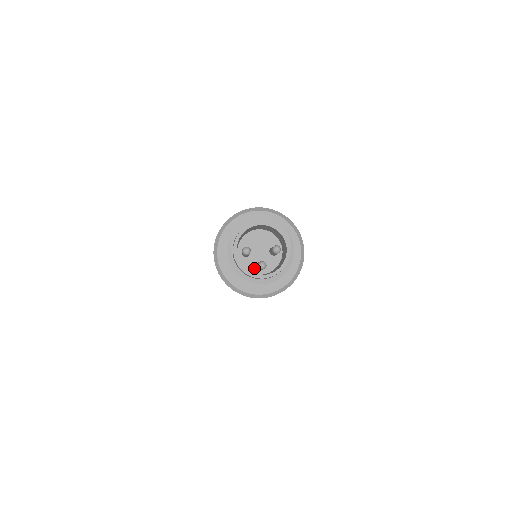
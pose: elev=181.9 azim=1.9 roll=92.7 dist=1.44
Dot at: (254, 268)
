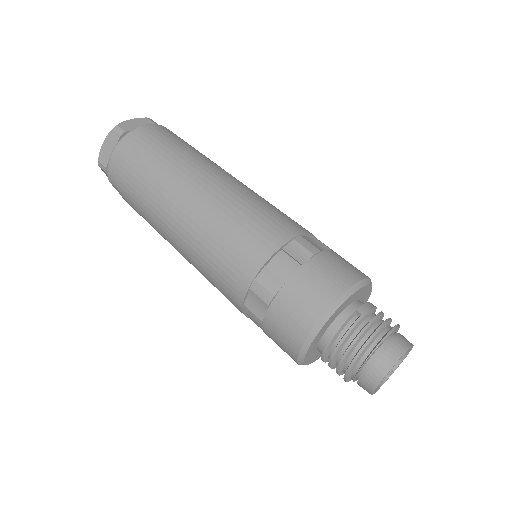
Dot at: occluded
